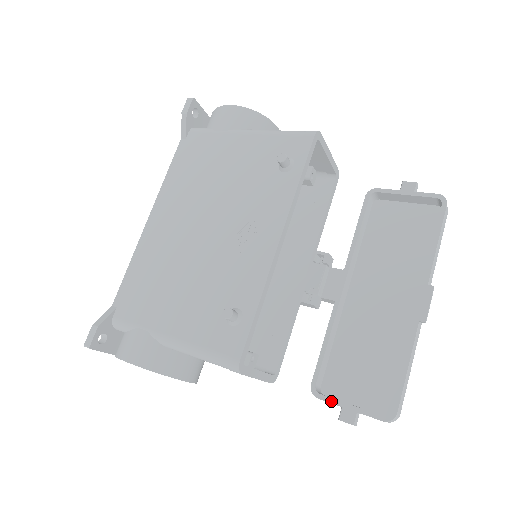
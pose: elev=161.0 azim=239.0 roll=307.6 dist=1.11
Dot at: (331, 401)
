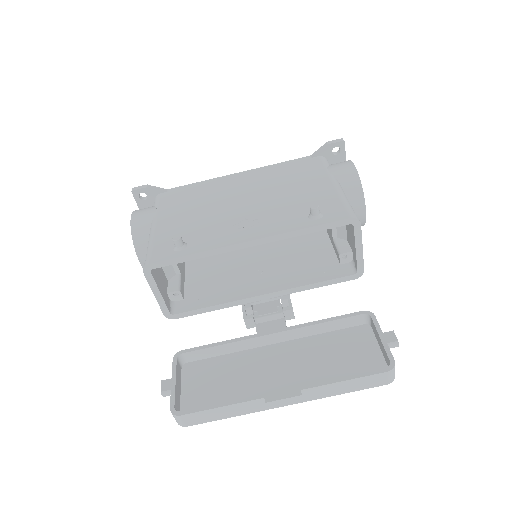
Dot at: (174, 368)
